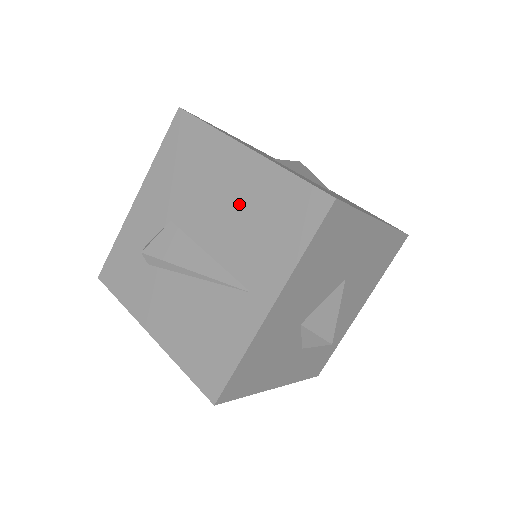
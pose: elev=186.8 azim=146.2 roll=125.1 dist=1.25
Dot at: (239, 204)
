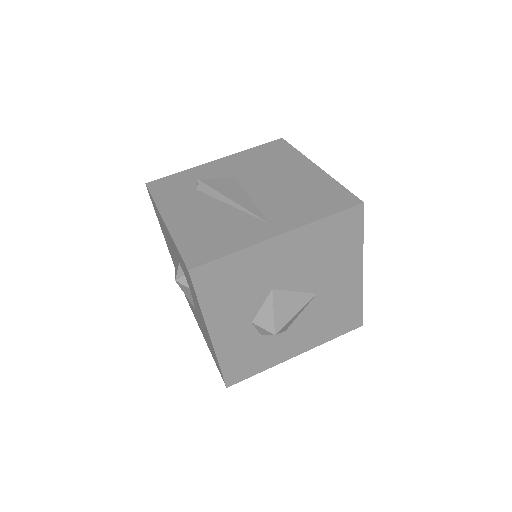
Dot at: (293, 185)
